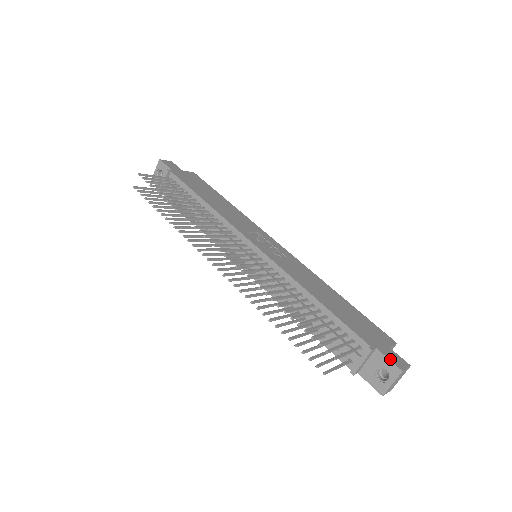
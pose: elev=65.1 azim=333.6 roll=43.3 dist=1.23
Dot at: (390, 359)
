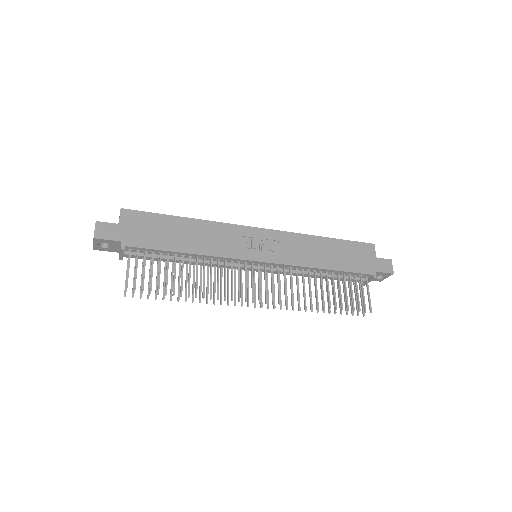
Dot at: (385, 272)
